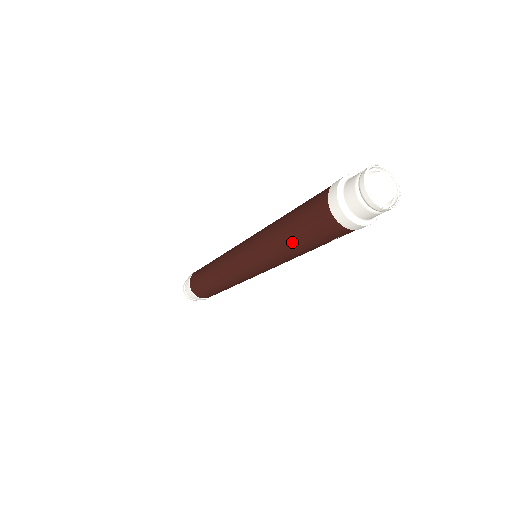
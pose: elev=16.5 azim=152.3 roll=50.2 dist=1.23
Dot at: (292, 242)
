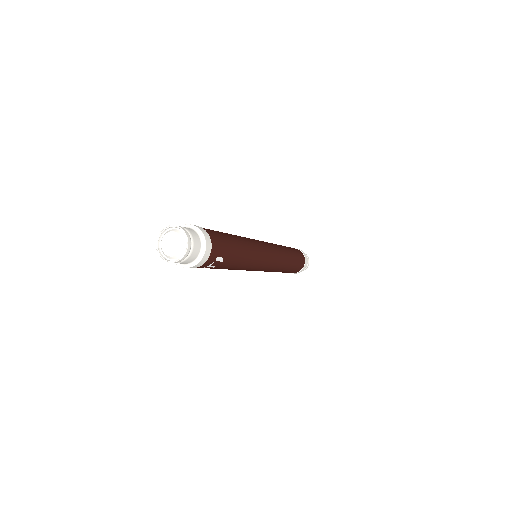
Dot at: occluded
